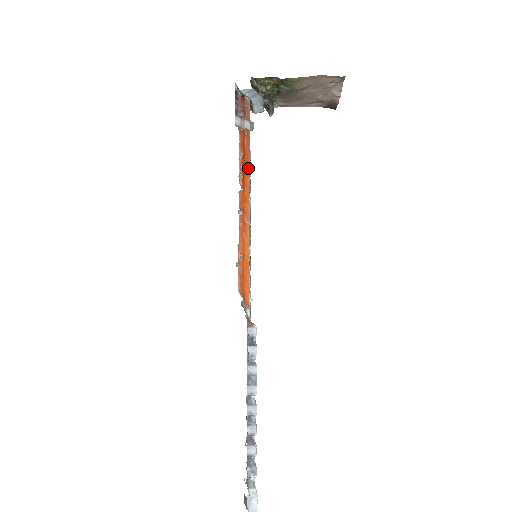
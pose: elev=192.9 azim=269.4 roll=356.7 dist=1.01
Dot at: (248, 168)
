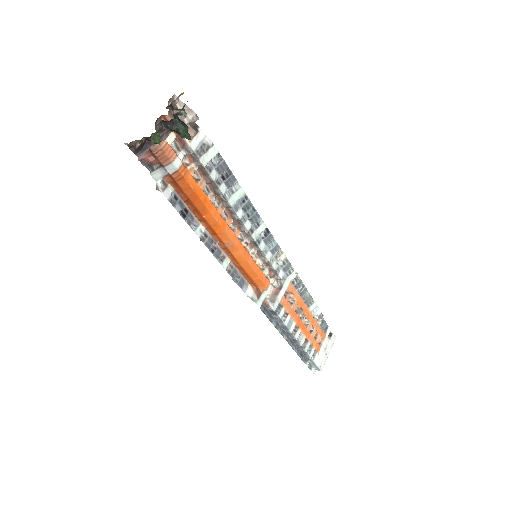
Dot at: (201, 204)
